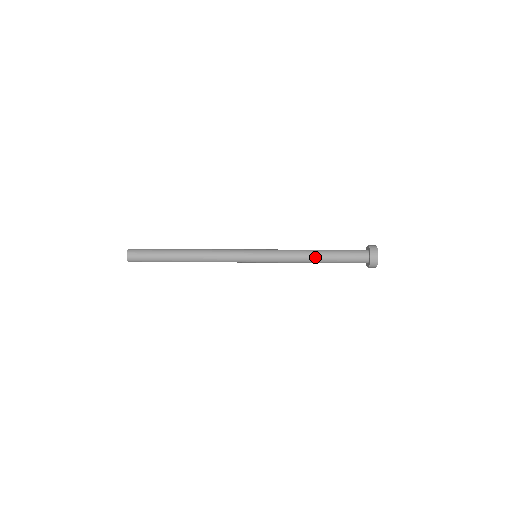
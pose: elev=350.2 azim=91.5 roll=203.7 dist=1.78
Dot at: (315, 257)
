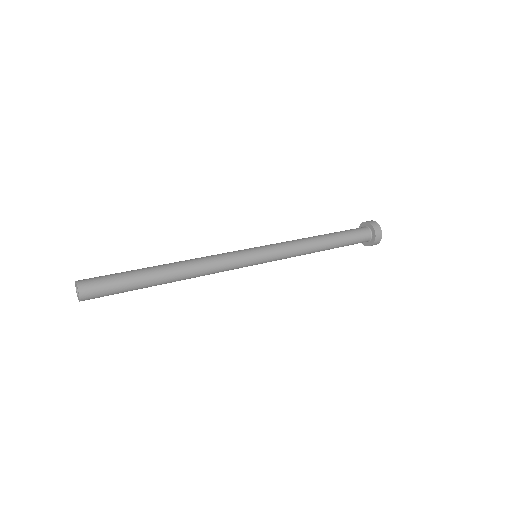
Dot at: (322, 244)
